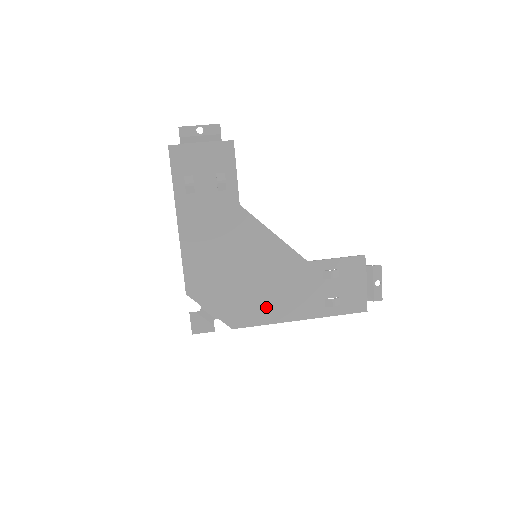
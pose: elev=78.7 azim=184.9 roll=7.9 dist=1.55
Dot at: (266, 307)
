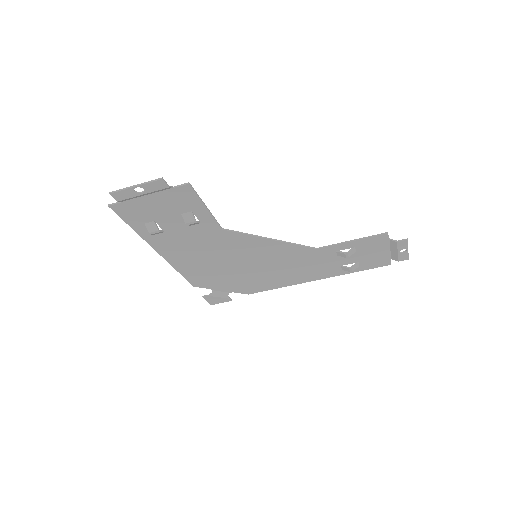
Dot at: (278, 280)
